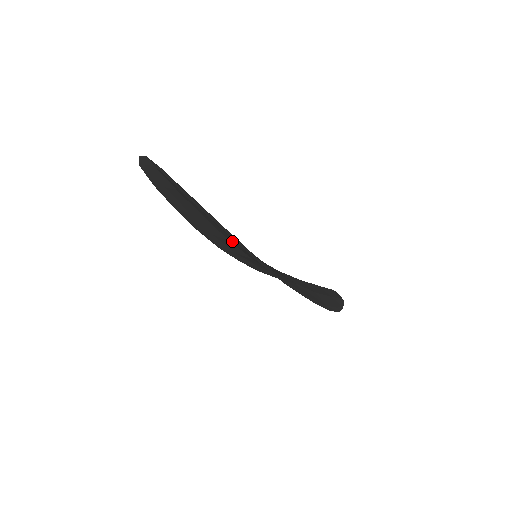
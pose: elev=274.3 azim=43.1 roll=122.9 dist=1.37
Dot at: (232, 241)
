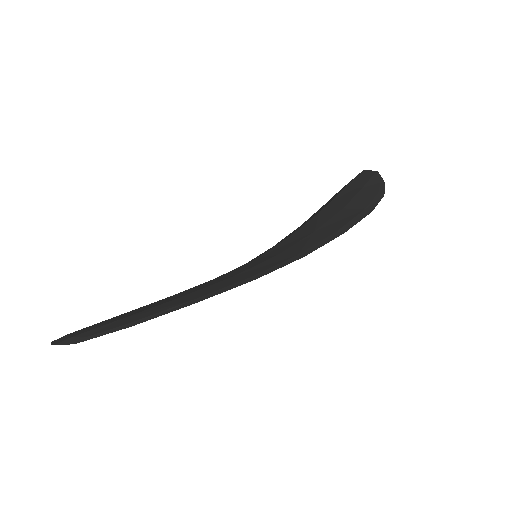
Dot at: occluded
